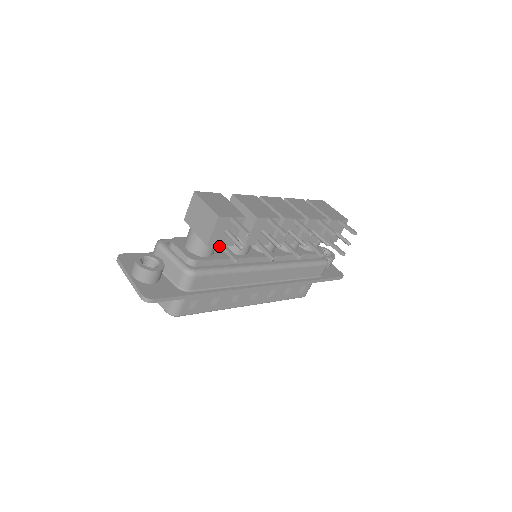
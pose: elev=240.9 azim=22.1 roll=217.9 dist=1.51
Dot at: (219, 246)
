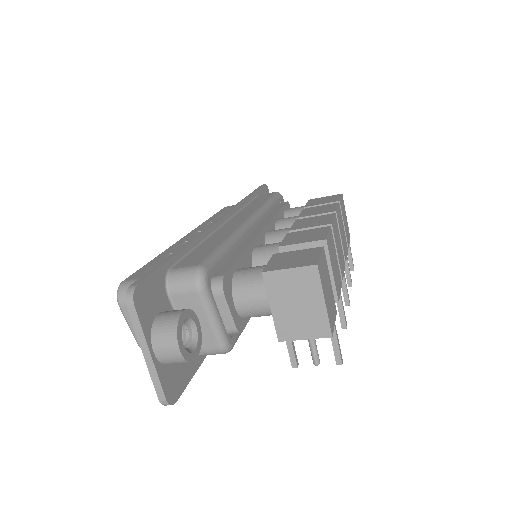
Dot at: occluded
